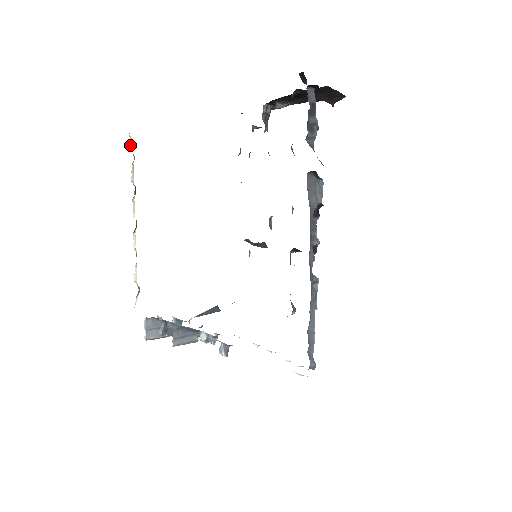
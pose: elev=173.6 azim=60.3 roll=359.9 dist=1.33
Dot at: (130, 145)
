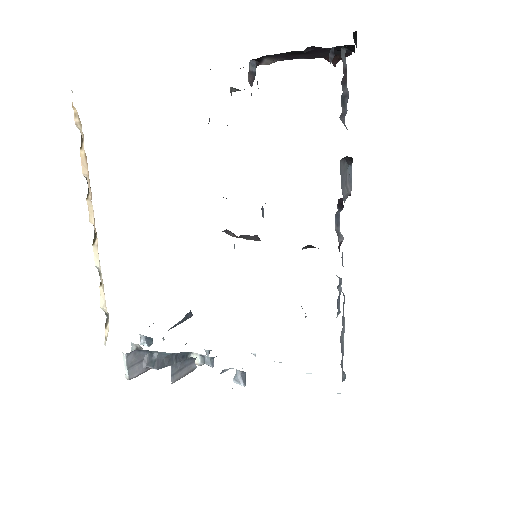
Dot at: (75, 121)
